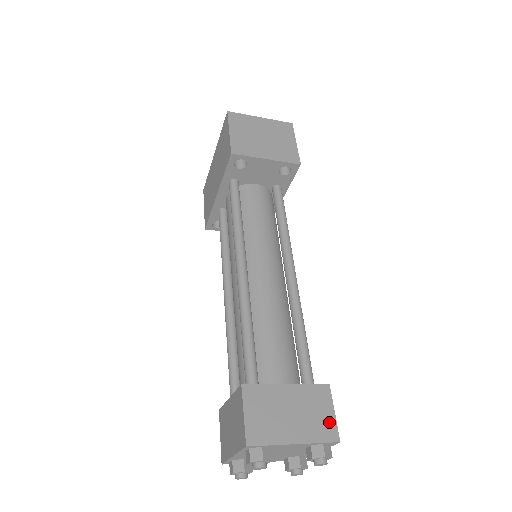
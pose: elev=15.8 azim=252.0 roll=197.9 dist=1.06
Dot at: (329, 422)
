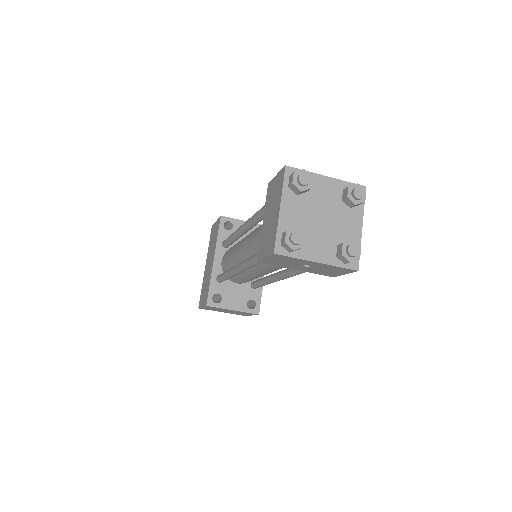
Dot at: occluded
